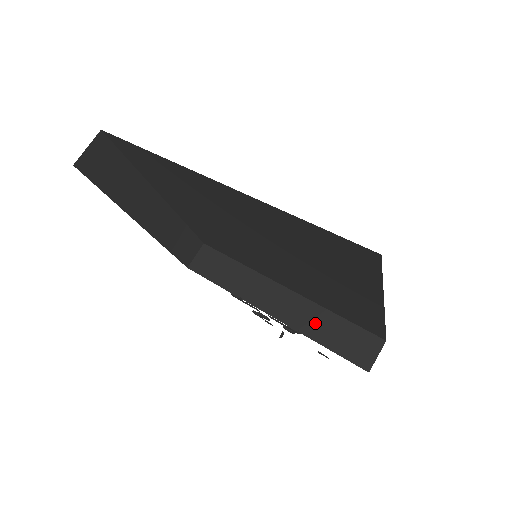
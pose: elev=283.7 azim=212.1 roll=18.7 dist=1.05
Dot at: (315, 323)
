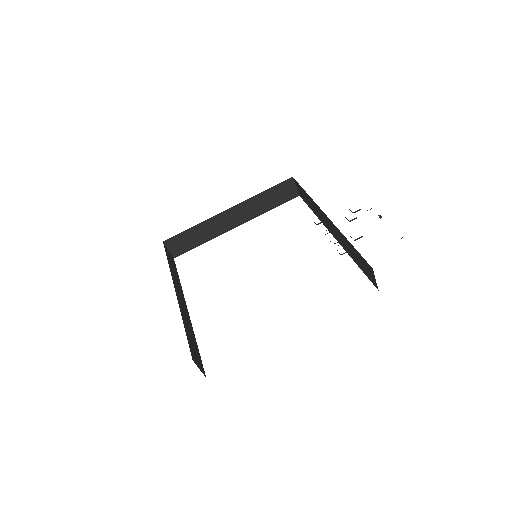
Dot at: (347, 247)
